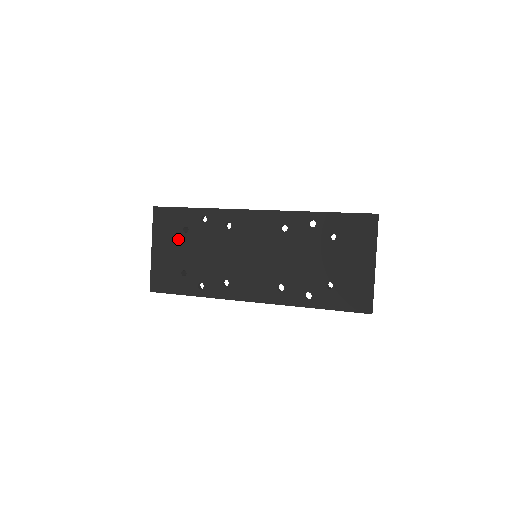
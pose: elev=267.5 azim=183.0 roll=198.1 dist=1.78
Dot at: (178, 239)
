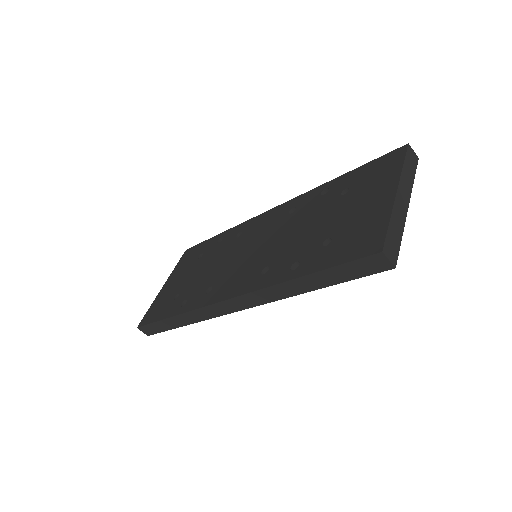
Dot at: (189, 267)
